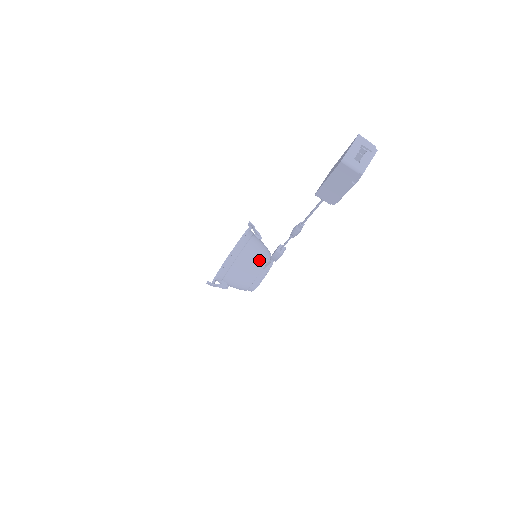
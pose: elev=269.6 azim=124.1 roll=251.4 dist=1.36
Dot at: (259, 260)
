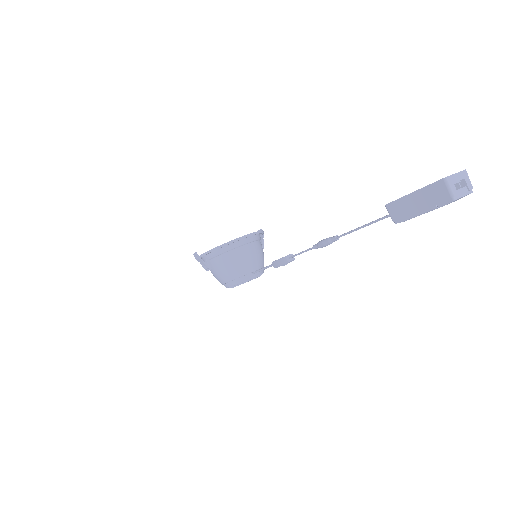
Dot at: (254, 263)
